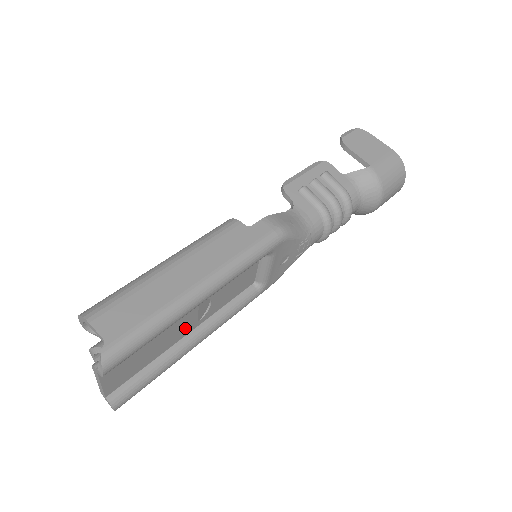
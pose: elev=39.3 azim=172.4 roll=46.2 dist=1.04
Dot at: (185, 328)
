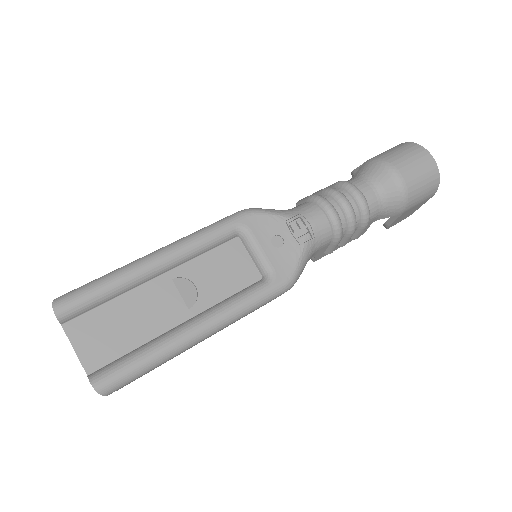
Dot at: (171, 312)
